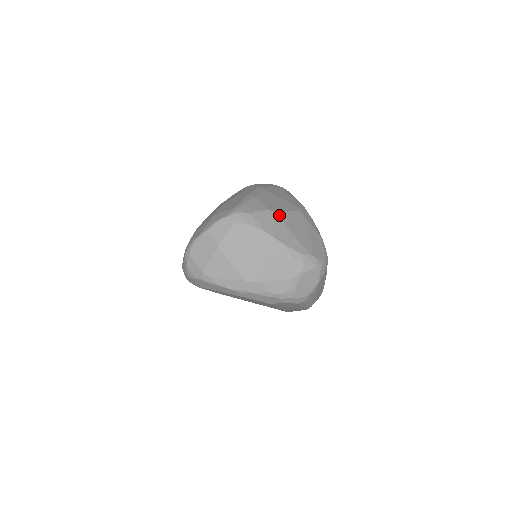
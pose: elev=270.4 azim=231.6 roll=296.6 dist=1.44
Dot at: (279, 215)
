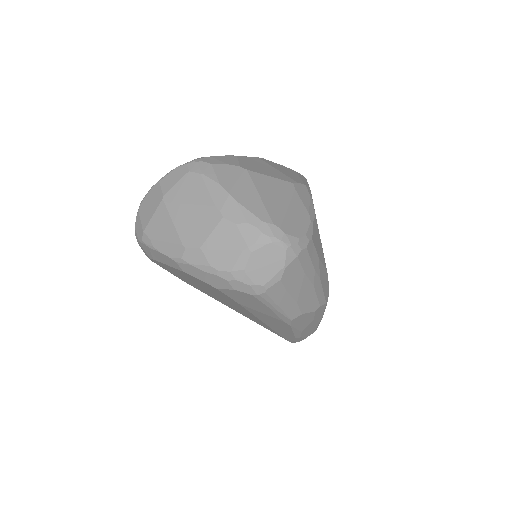
Dot at: (252, 174)
